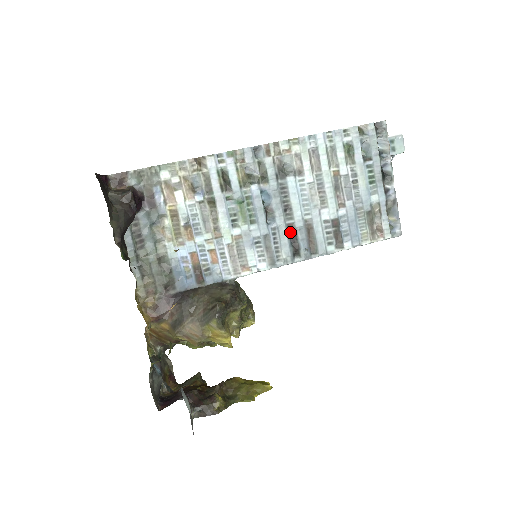
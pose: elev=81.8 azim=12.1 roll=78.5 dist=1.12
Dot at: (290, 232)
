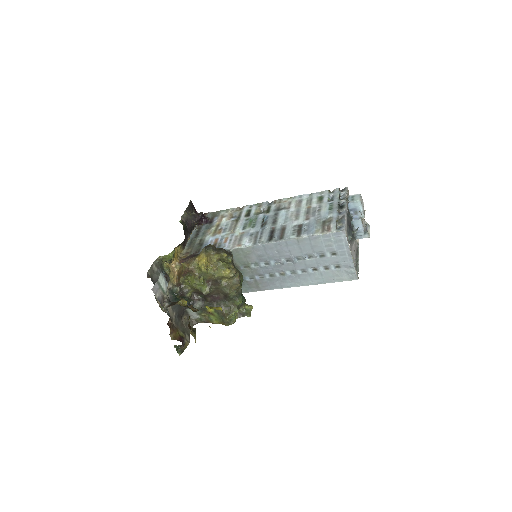
Dot at: (272, 231)
